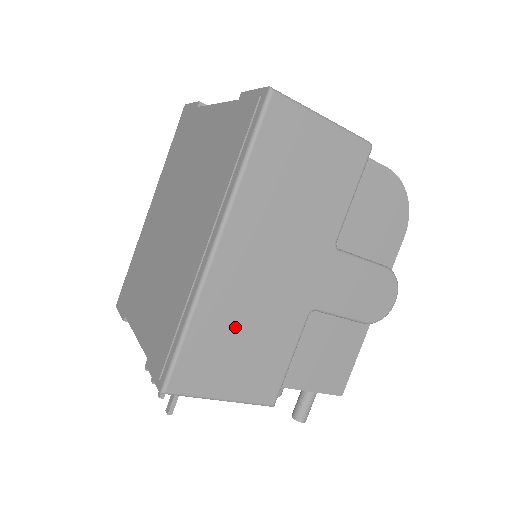
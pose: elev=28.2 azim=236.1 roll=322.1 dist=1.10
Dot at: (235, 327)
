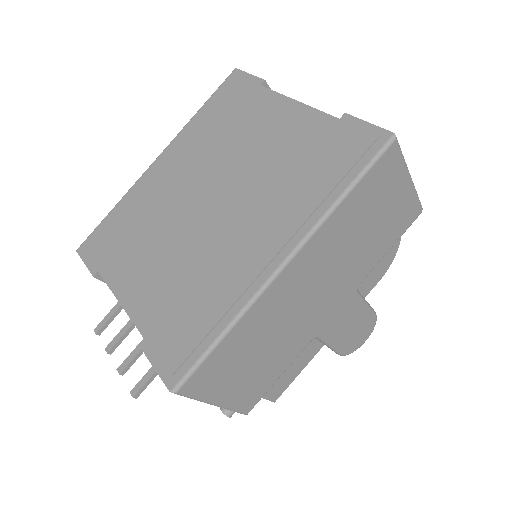
Dot at: (259, 342)
